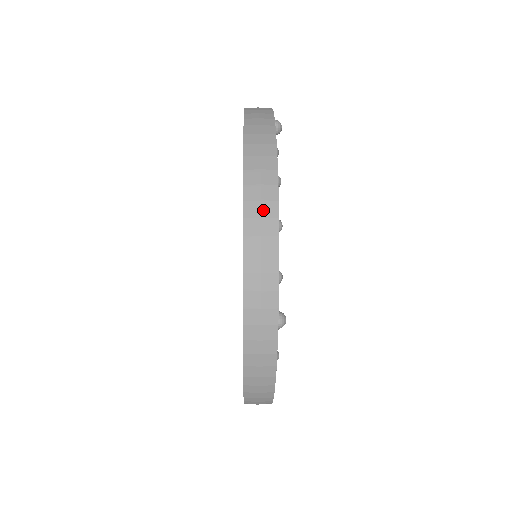
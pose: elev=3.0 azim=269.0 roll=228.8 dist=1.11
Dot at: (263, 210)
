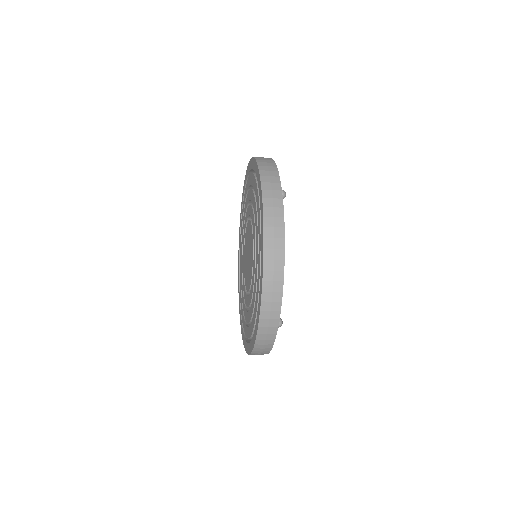
Dot at: (275, 266)
